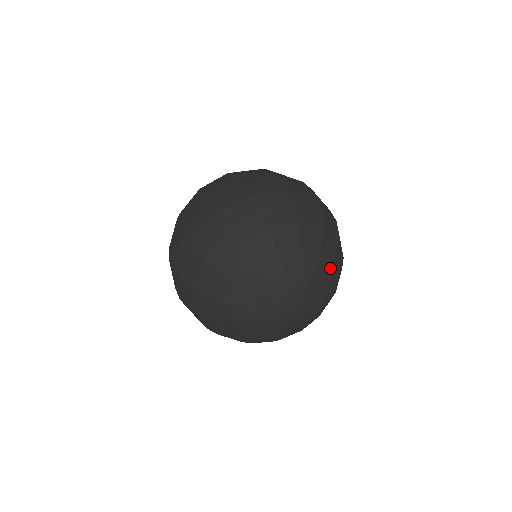
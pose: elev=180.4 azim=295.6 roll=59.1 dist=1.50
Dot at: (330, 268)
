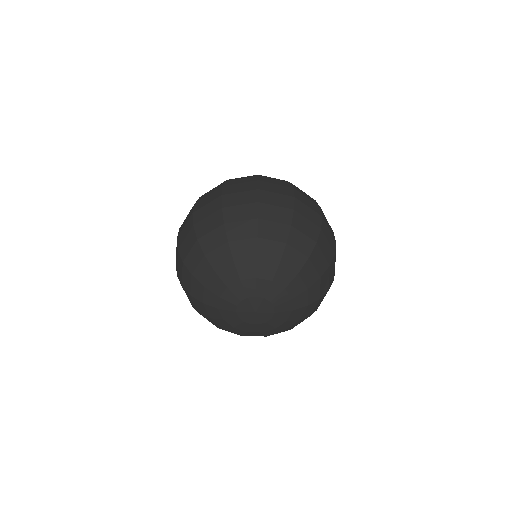
Dot at: (304, 292)
